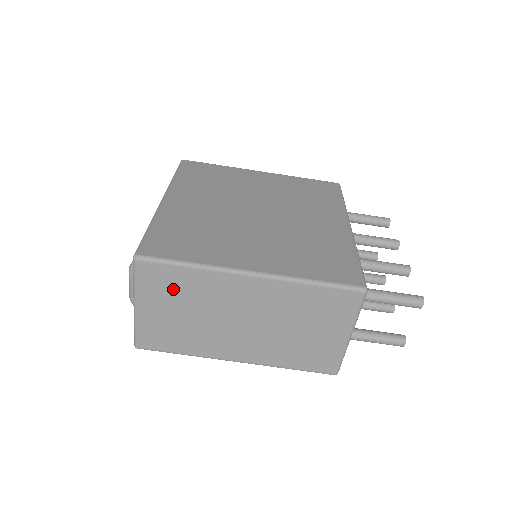
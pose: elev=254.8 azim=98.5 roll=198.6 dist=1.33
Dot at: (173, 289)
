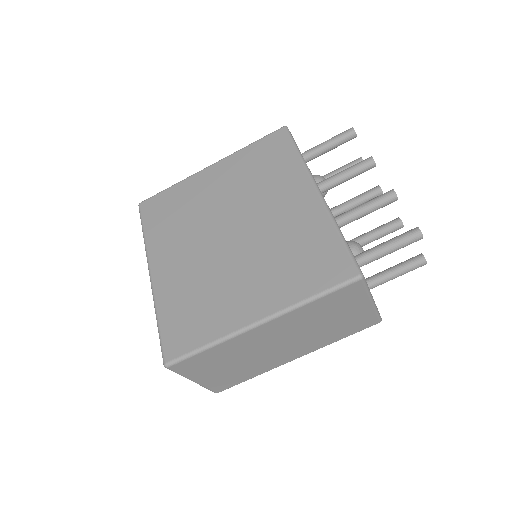
Dot at: (210, 362)
